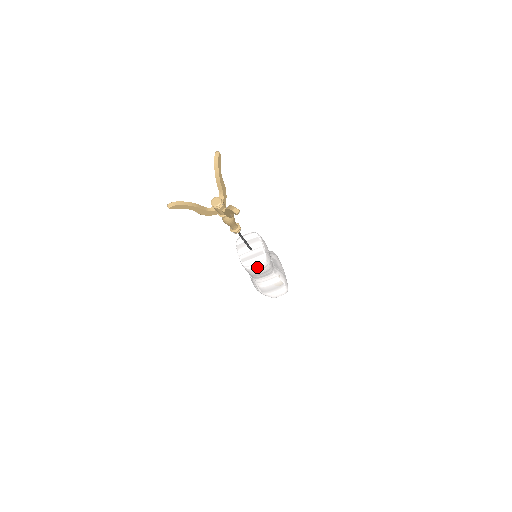
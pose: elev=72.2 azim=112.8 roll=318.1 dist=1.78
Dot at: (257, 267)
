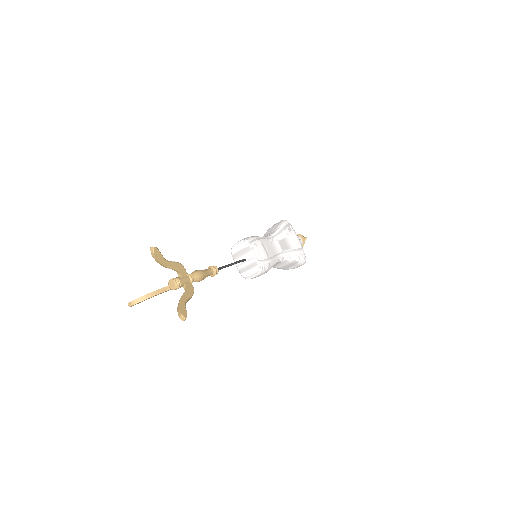
Dot at: (255, 277)
